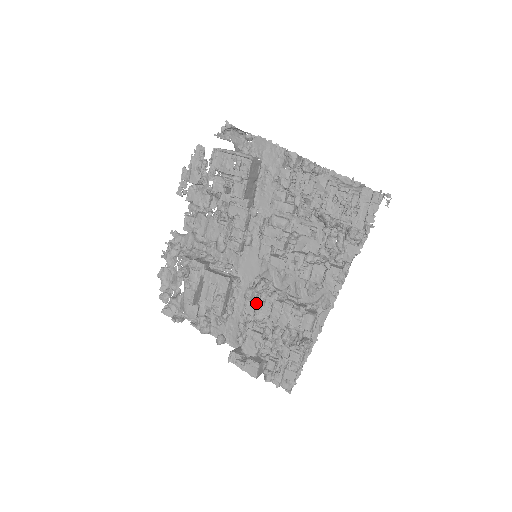
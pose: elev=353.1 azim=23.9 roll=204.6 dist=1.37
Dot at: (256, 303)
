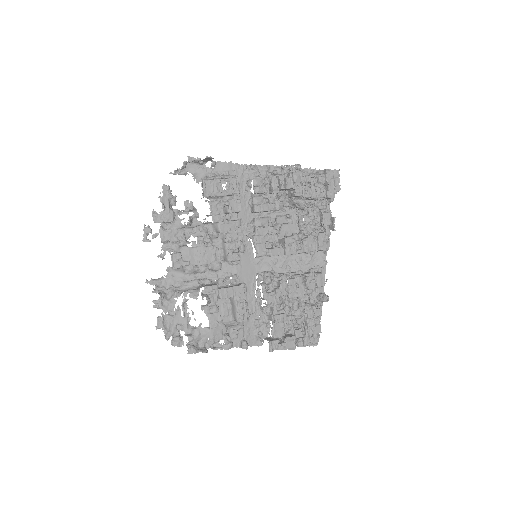
Dot at: (272, 292)
